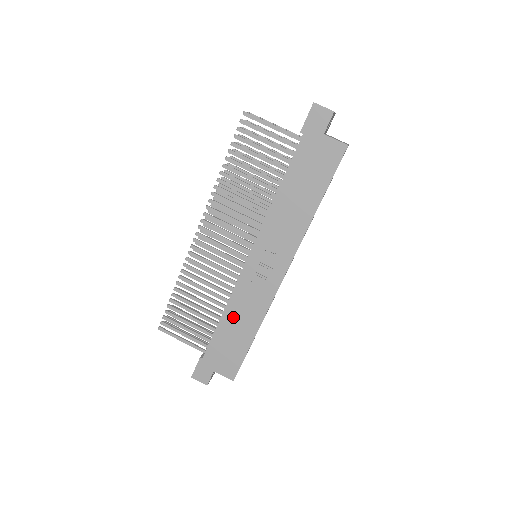
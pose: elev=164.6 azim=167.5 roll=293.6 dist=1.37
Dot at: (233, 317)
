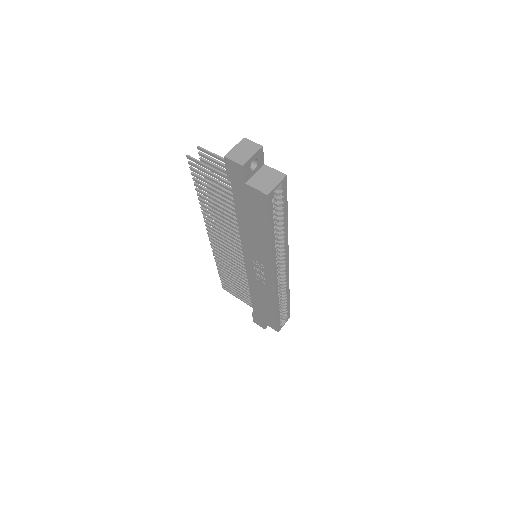
Dot at: (257, 296)
